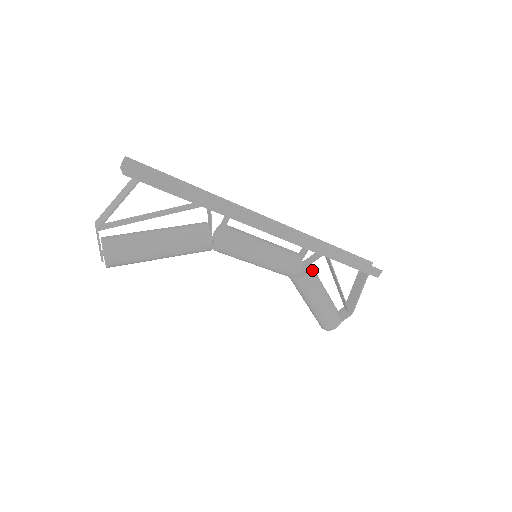
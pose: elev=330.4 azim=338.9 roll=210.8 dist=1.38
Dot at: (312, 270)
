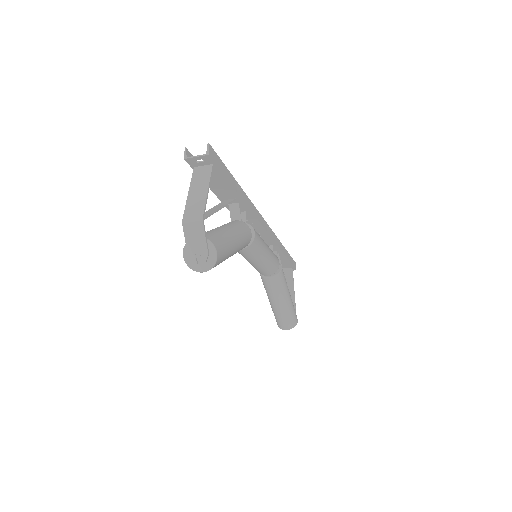
Dot at: (279, 265)
